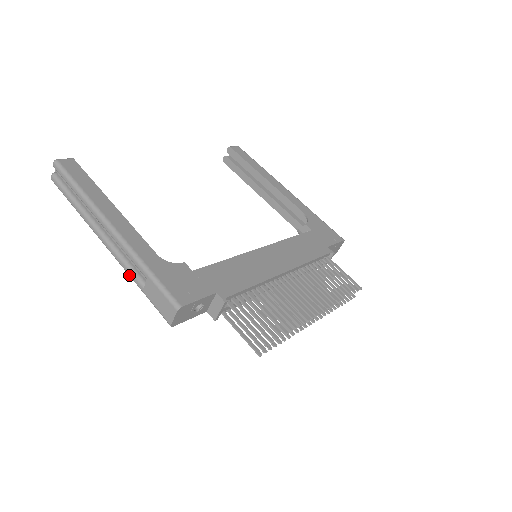
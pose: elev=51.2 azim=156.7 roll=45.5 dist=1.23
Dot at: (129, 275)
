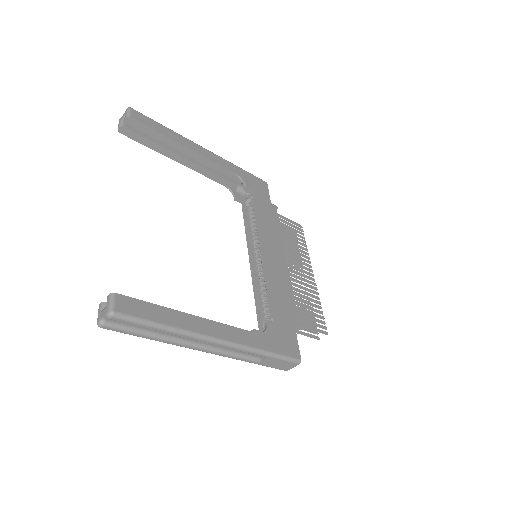
Dot at: occluded
